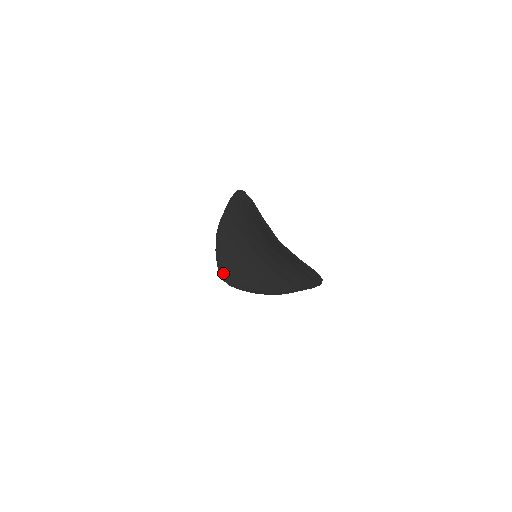
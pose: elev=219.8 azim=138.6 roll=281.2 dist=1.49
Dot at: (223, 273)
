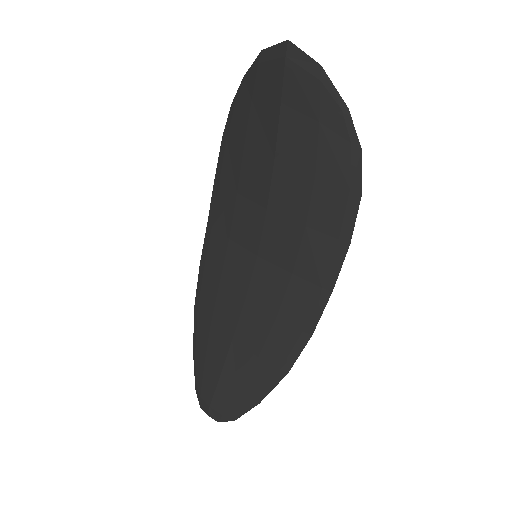
Dot at: (206, 391)
